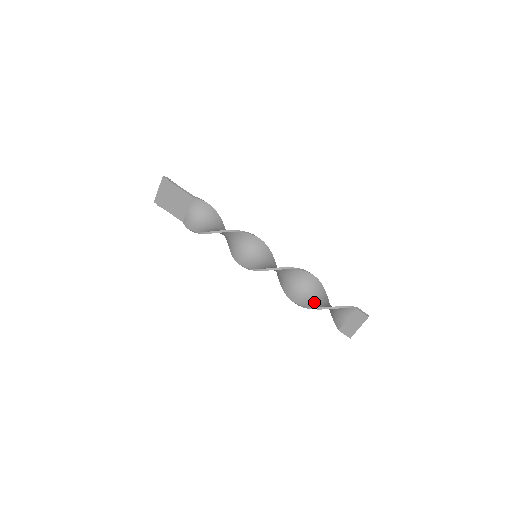
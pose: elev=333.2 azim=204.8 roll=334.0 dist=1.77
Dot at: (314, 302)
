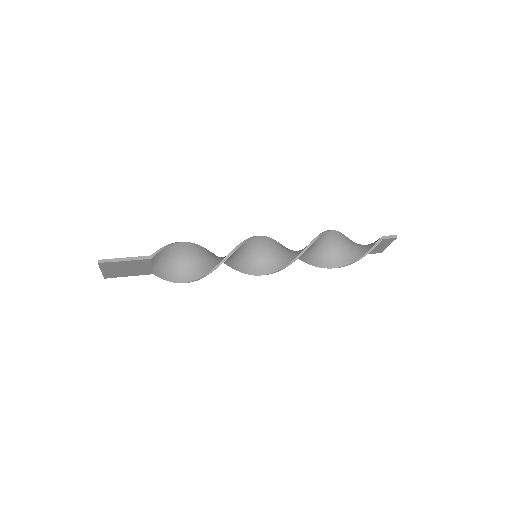
Dot at: (339, 258)
